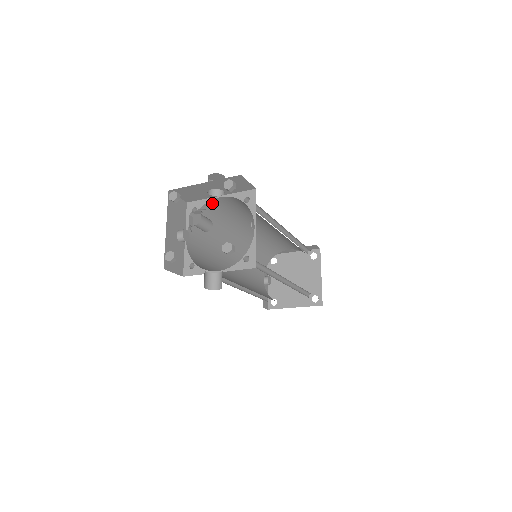
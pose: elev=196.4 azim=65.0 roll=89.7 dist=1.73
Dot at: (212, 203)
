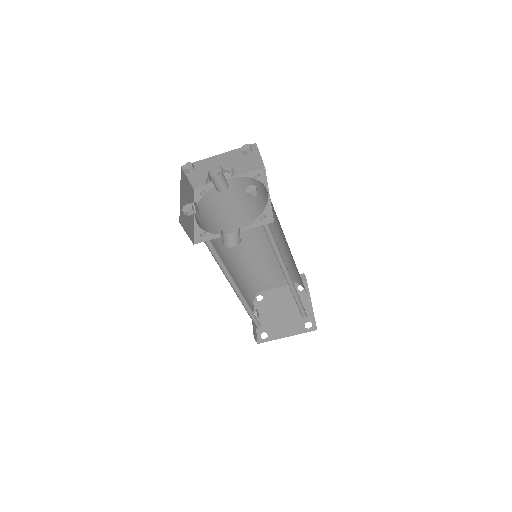
Dot at: occluded
